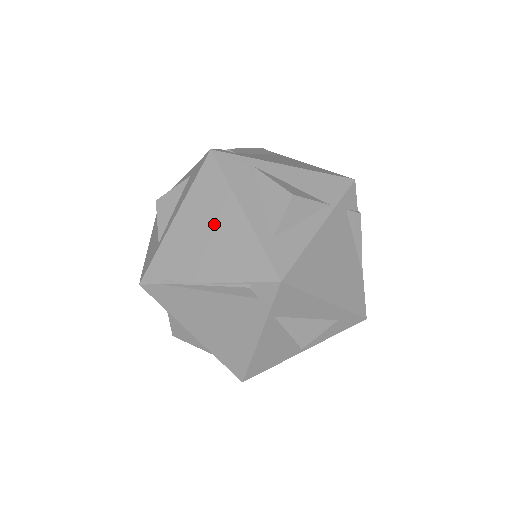
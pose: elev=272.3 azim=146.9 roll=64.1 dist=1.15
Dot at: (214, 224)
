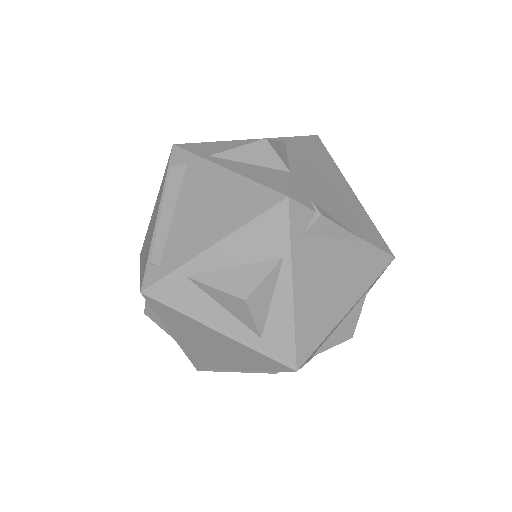
Dot at: (206, 340)
